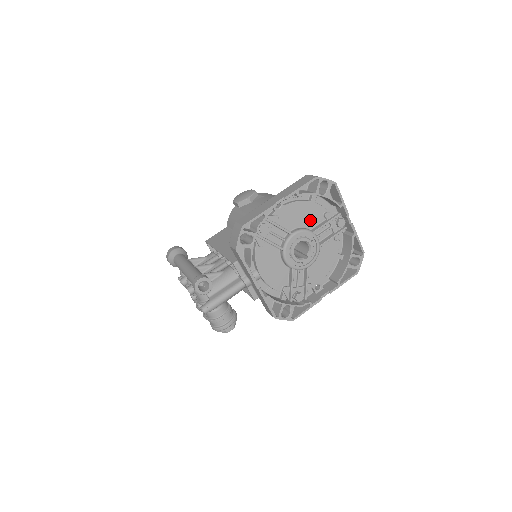
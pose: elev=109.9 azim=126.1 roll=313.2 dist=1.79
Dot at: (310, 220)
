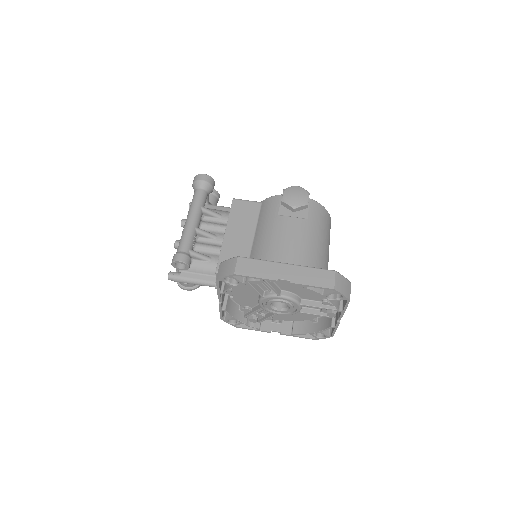
Dot at: (307, 295)
